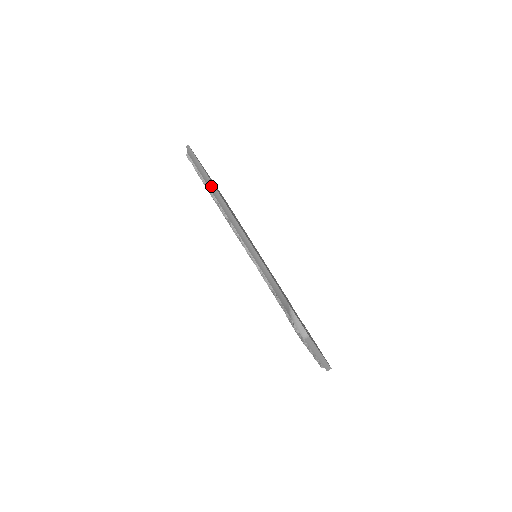
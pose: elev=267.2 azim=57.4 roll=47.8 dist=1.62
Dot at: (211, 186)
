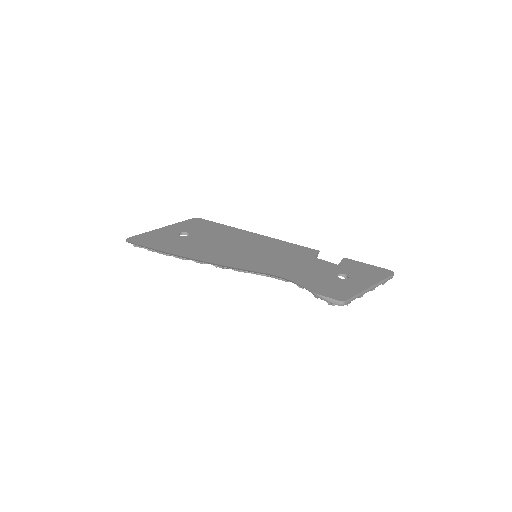
Dot at: occluded
